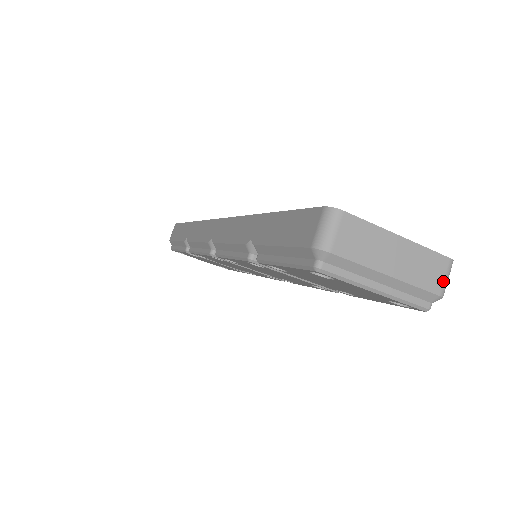
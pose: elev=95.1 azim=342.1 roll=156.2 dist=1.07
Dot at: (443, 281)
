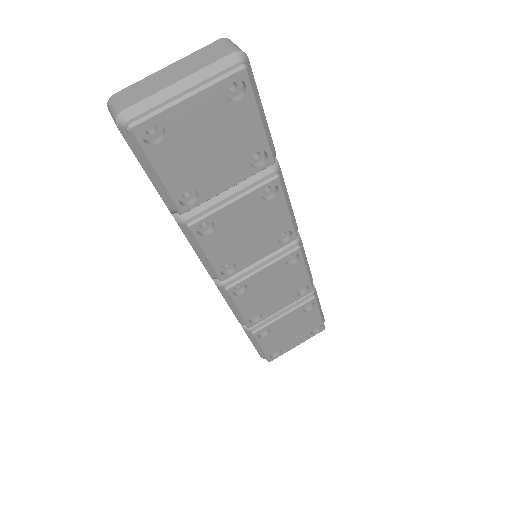
Dot at: (228, 47)
